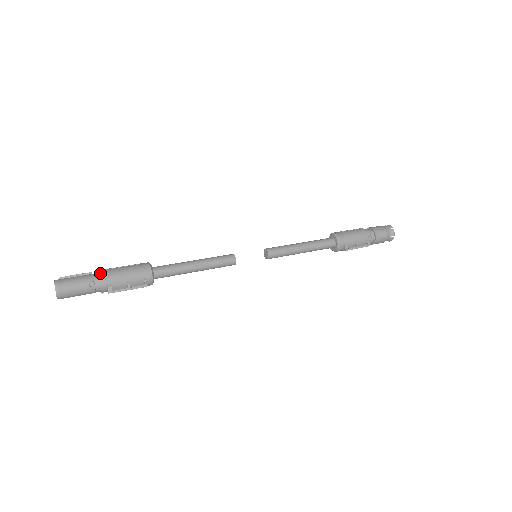
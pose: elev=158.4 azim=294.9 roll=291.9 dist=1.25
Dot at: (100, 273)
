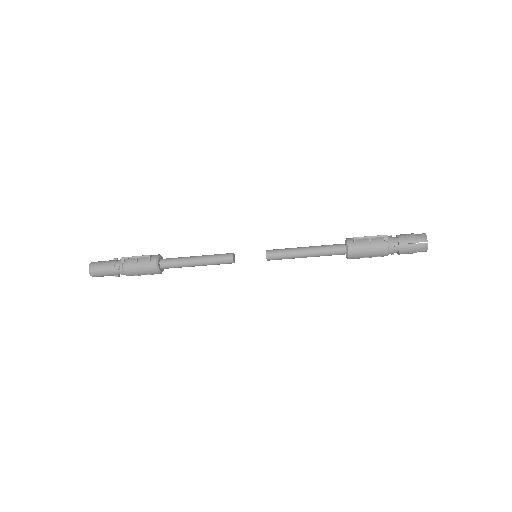
Dot at: occluded
